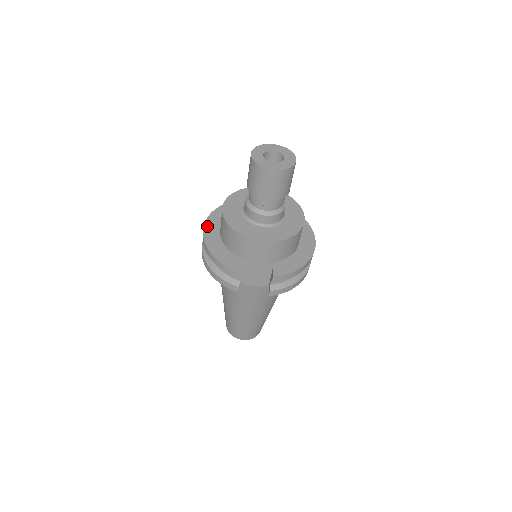
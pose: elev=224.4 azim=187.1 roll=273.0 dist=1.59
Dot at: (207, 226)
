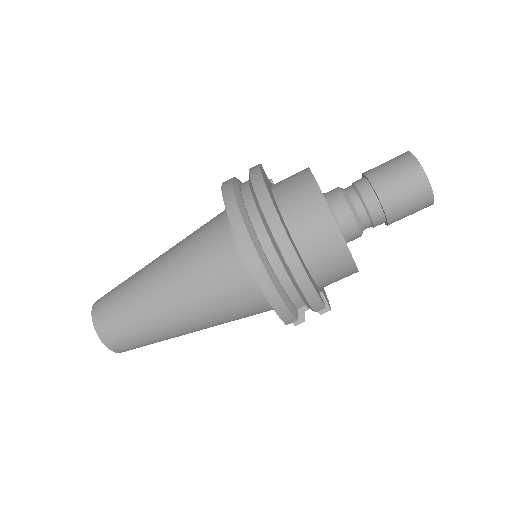
Dot at: (279, 215)
